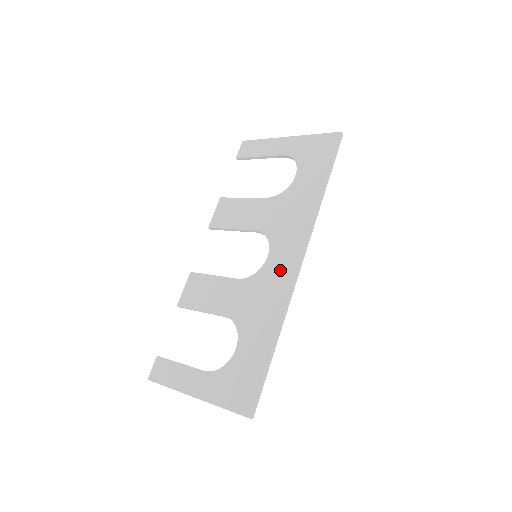
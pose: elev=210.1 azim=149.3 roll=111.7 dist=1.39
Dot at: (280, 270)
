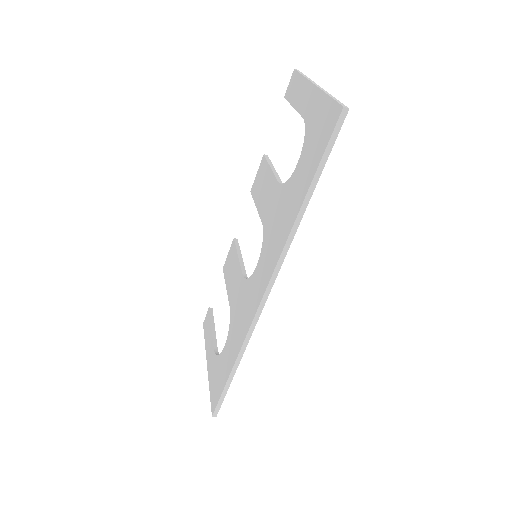
Dot at: (255, 291)
